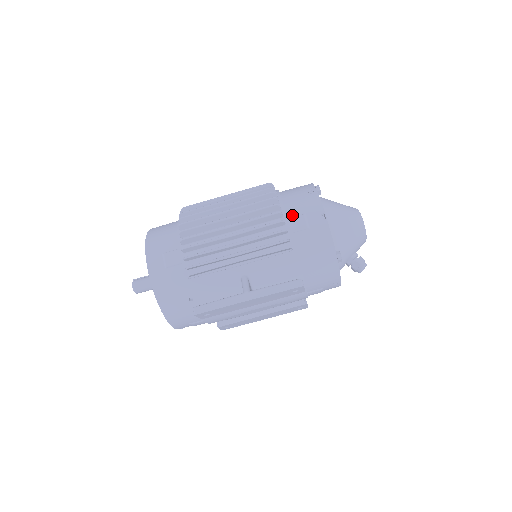
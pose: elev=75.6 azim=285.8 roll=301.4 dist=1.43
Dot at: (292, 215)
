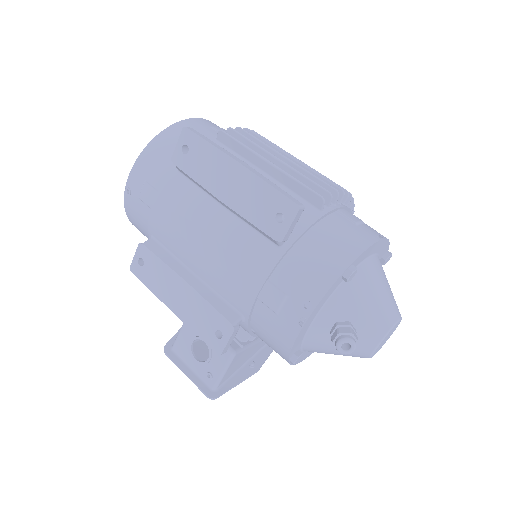
Dot at: (352, 214)
